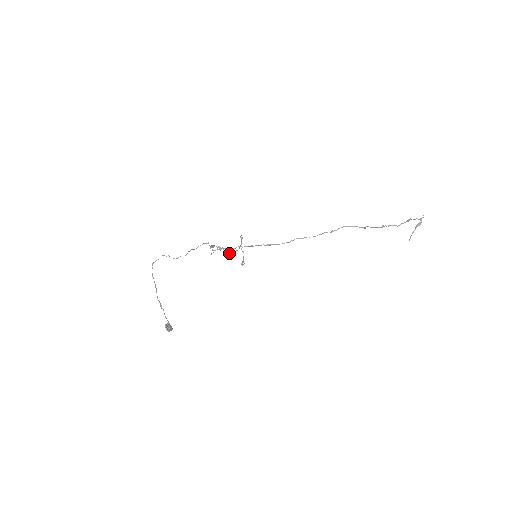
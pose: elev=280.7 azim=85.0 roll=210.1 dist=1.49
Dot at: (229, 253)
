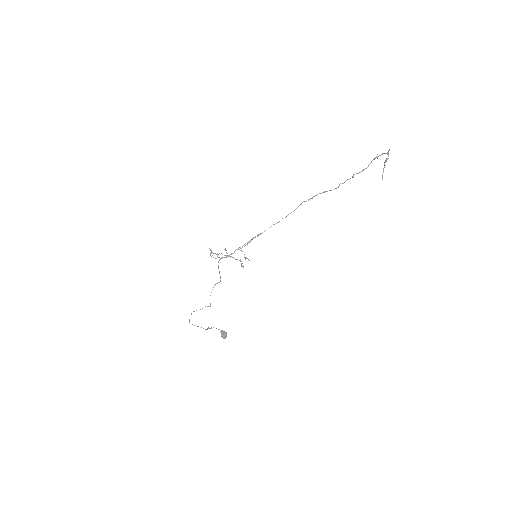
Dot at: (230, 256)
